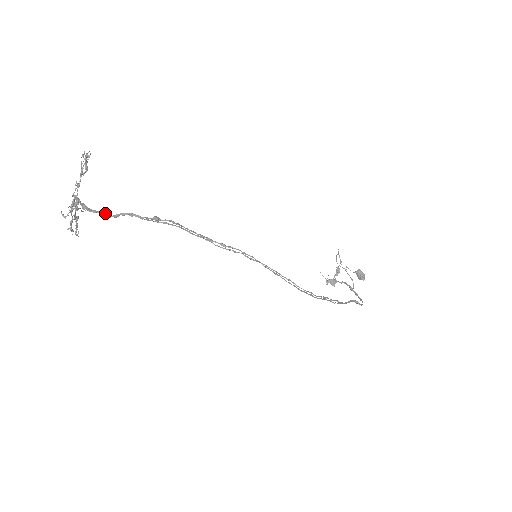
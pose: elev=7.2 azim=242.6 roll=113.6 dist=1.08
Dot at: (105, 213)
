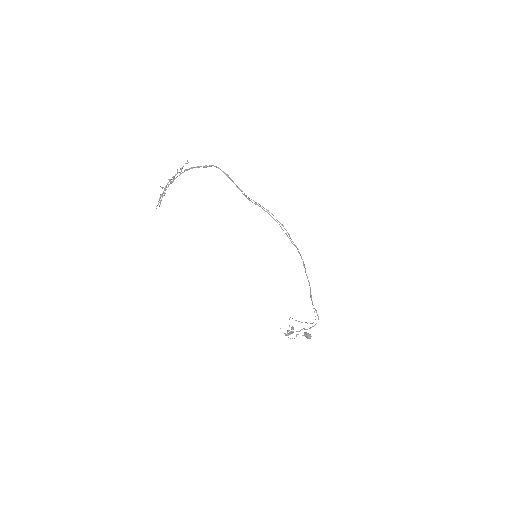
Dot at: (204, 166)
